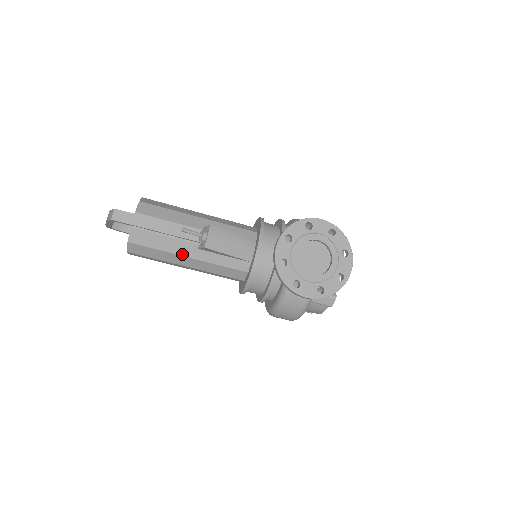
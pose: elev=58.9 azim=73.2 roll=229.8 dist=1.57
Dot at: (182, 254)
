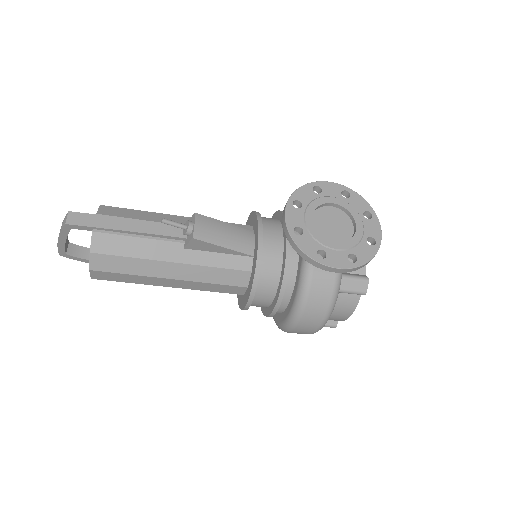
Dot at: (164, 259)
